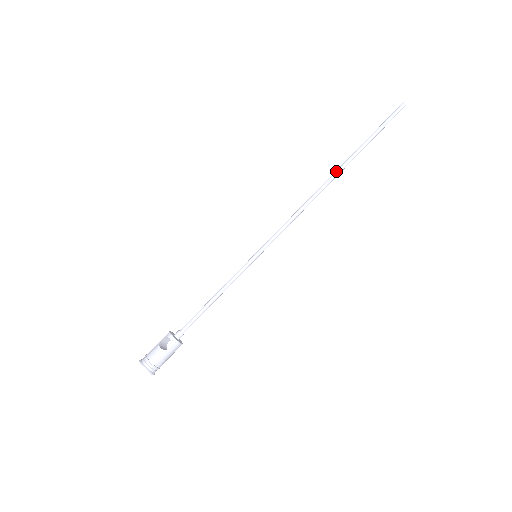
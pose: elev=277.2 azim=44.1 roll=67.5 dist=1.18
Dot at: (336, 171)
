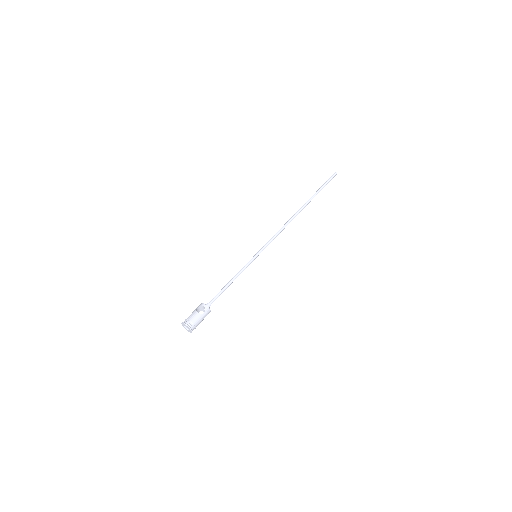
Dot at: (301, 207)
